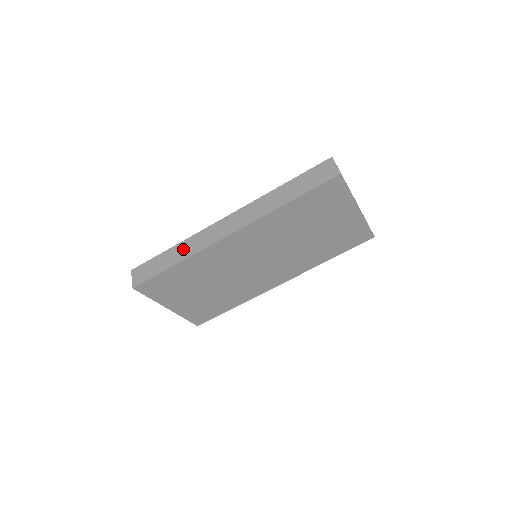
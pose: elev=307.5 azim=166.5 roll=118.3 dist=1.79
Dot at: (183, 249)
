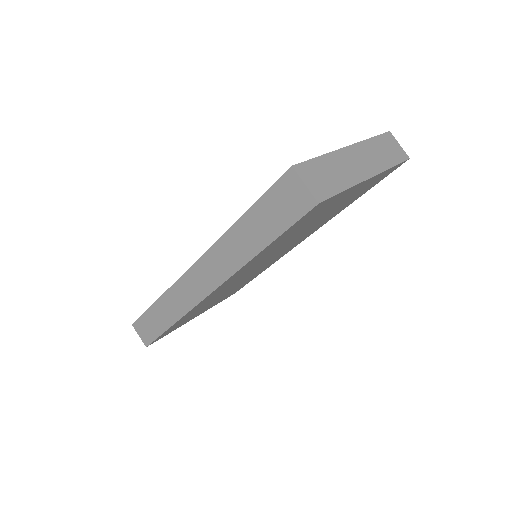
Dot at: (168, 307)
